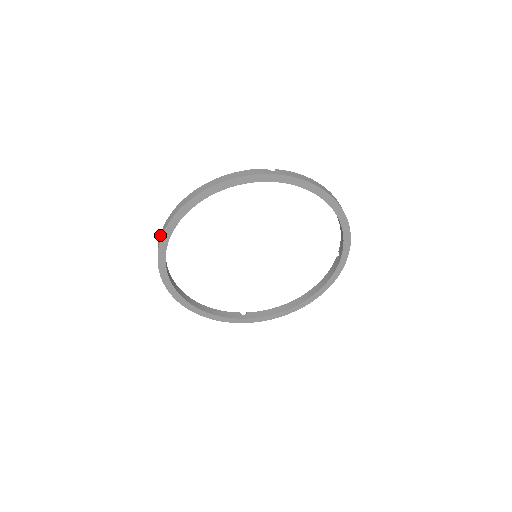
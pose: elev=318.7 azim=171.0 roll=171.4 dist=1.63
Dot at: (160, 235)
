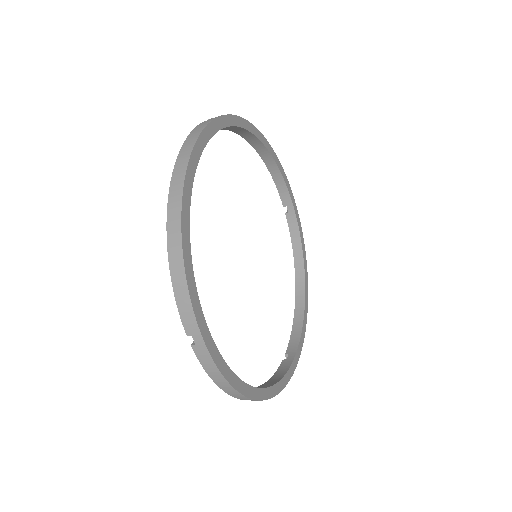
Dot at: (179, 303)
